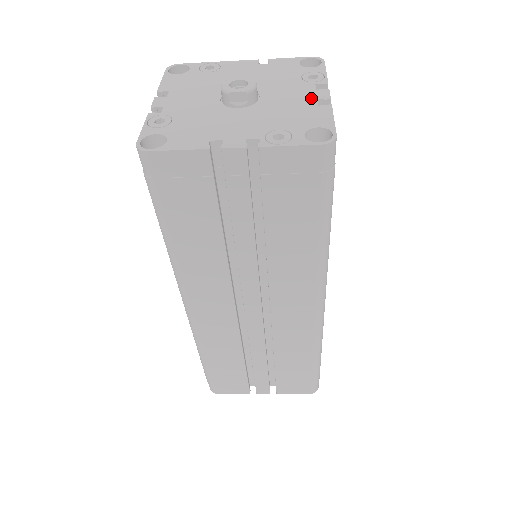
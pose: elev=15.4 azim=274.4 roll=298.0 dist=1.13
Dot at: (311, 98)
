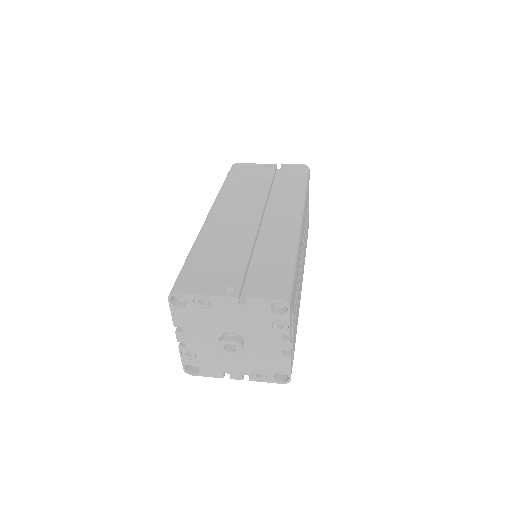
Dot at: (278, 349)
